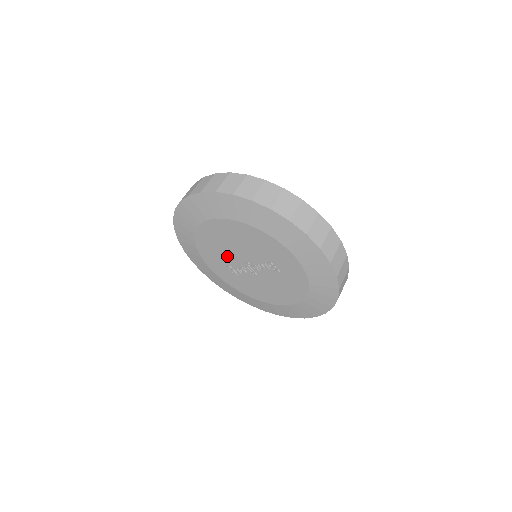
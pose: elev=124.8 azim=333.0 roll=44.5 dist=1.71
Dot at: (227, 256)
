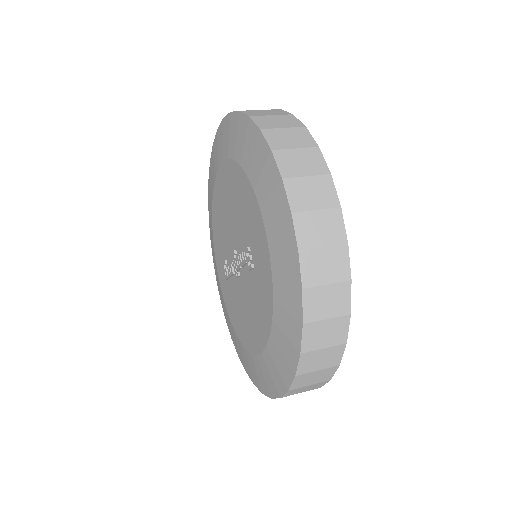
Dot at: (226, 240)
